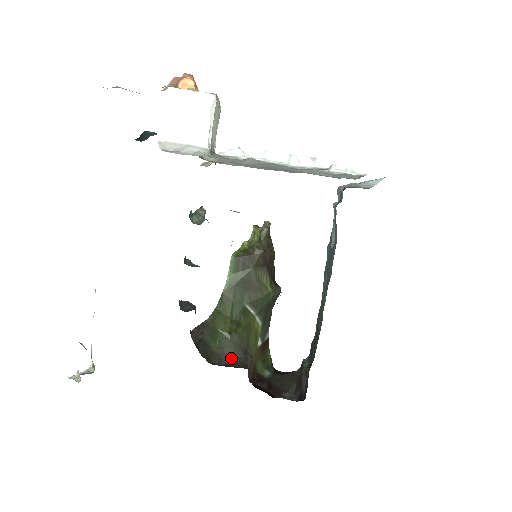
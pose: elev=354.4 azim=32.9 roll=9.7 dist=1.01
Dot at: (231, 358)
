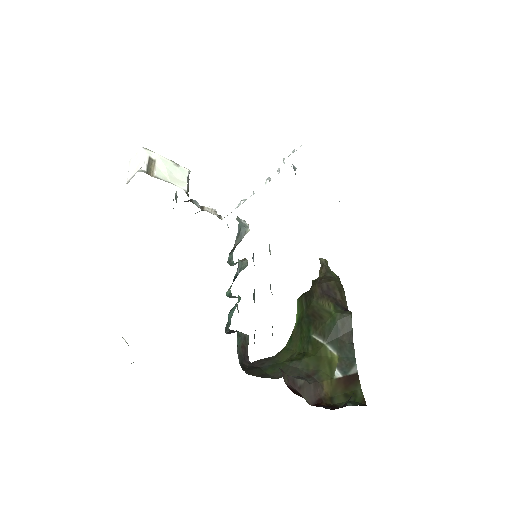
Dot at: occluded
